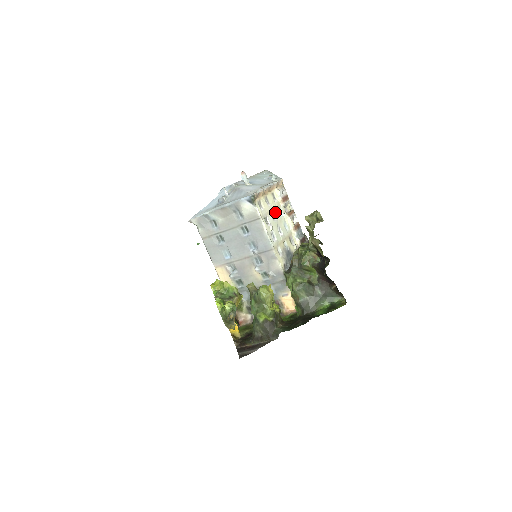
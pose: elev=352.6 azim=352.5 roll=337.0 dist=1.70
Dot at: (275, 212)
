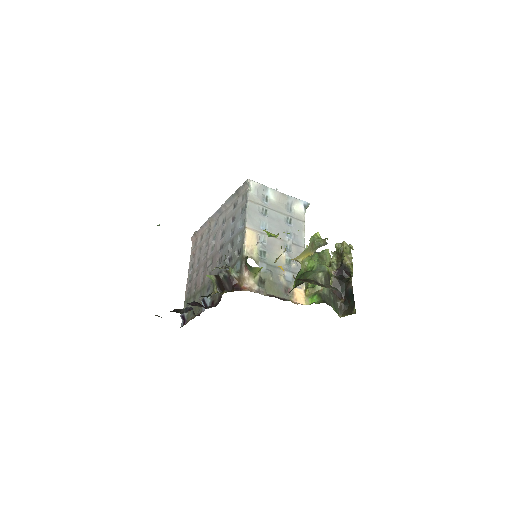
Dot at: occluded
